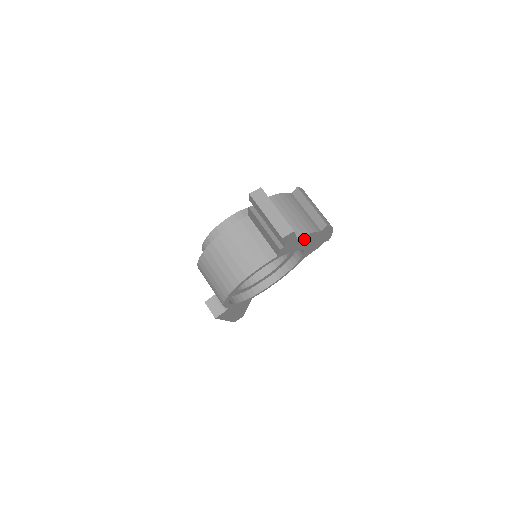
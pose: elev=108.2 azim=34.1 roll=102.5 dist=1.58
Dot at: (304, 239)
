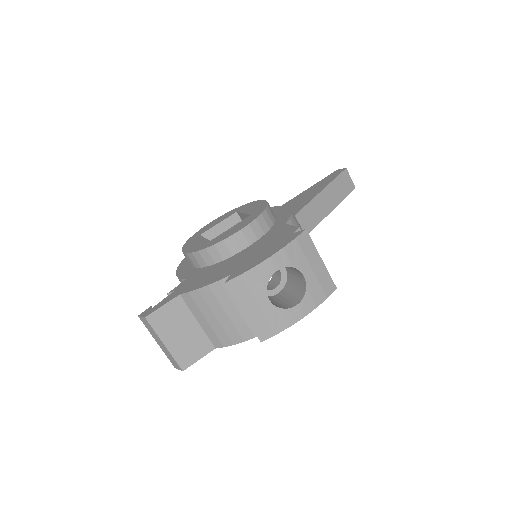
Dot at: occluded
